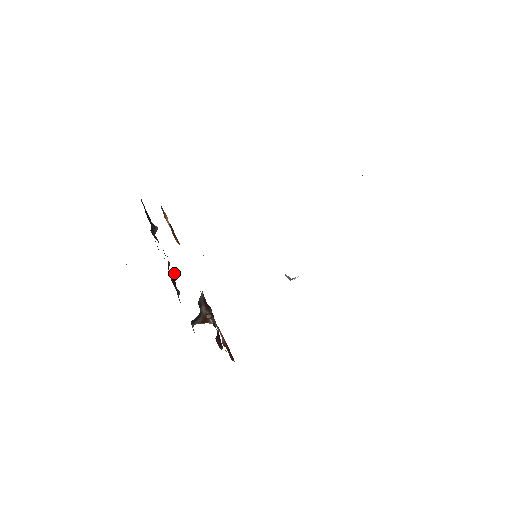
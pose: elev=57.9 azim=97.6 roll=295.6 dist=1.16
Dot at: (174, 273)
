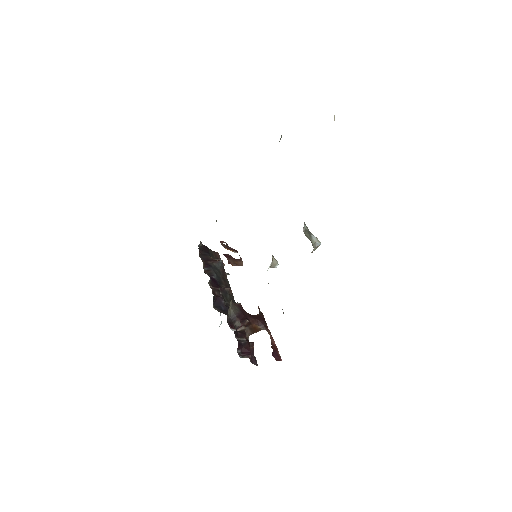
Dot at: (217, 300)
